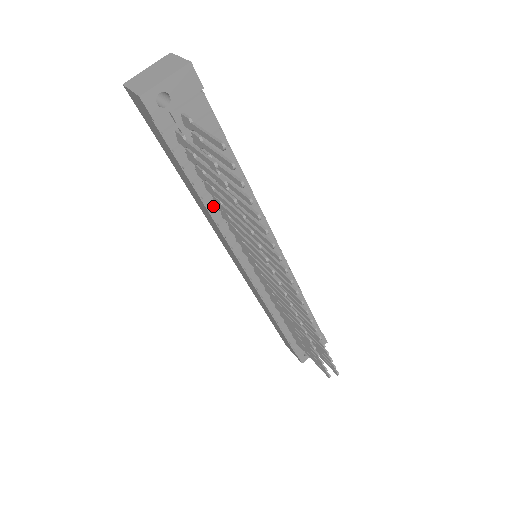
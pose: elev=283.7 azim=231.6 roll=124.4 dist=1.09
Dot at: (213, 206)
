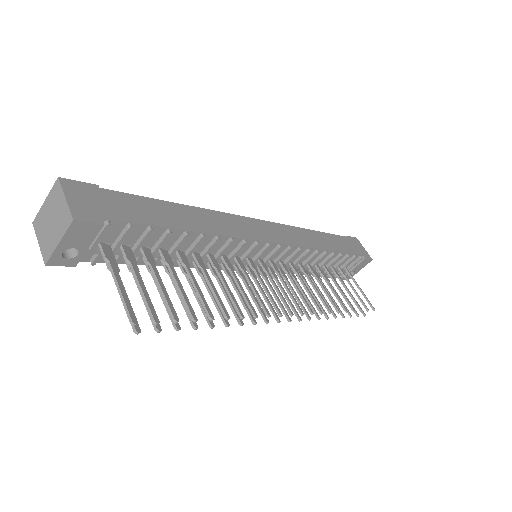
Dot at: occluded
